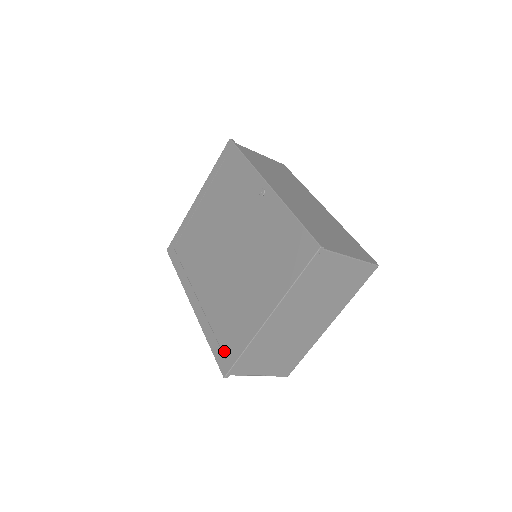
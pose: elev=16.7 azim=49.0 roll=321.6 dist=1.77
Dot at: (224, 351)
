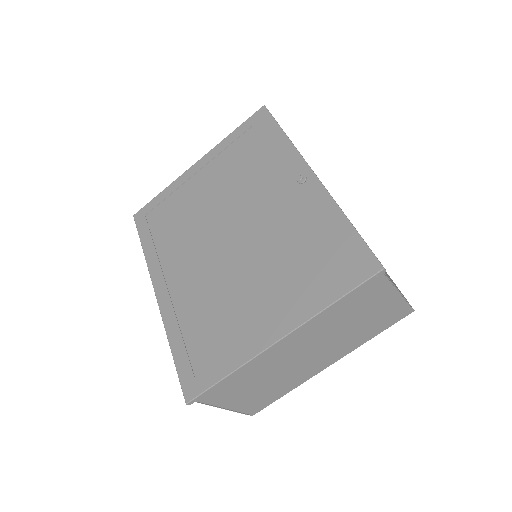
Dot at: (195, 367)
